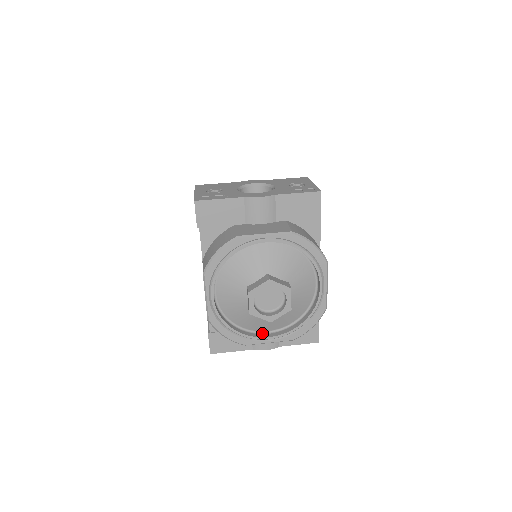
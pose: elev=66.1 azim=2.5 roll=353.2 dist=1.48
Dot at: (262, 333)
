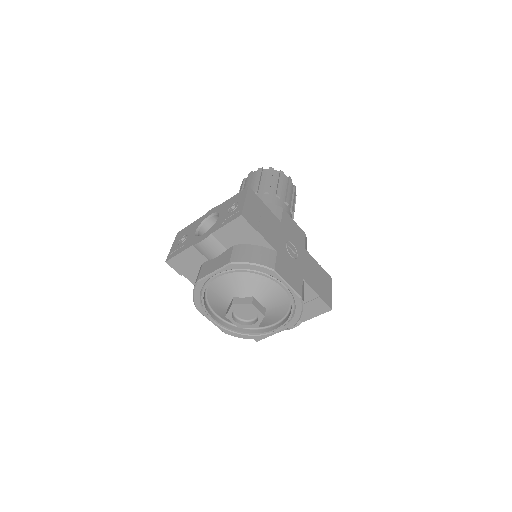
Dot at: (270, 326)
